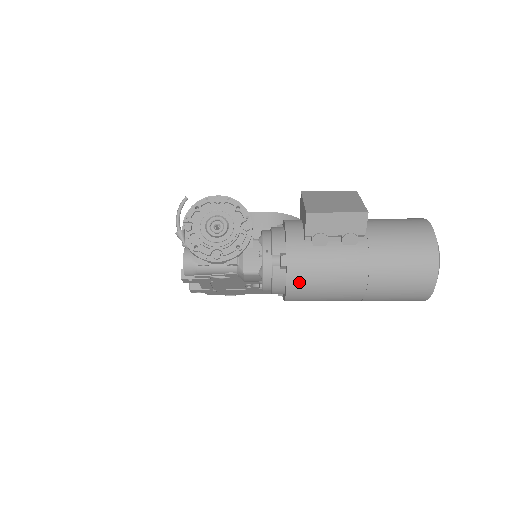
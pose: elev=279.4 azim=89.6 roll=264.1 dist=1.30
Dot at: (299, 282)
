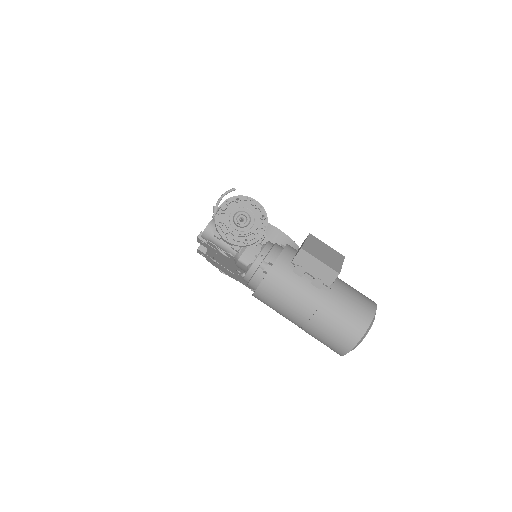
Dot at: (269, 288)
